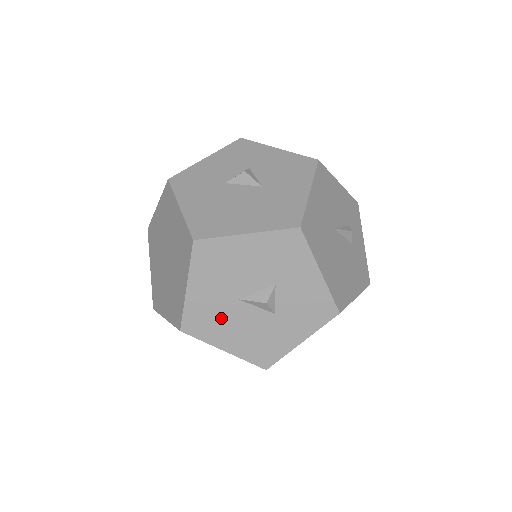
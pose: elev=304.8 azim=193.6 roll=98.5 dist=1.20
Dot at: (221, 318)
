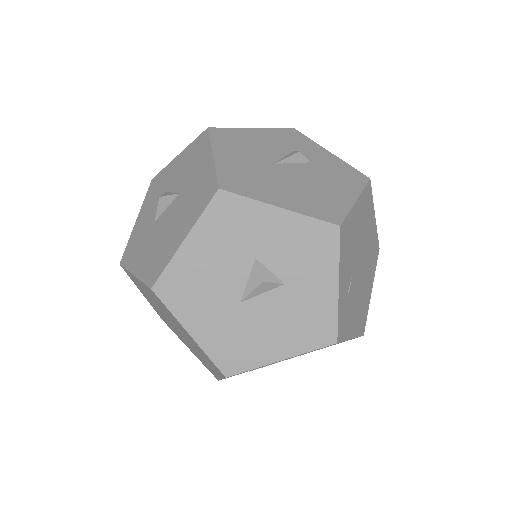
Dot at: (245, 333)
